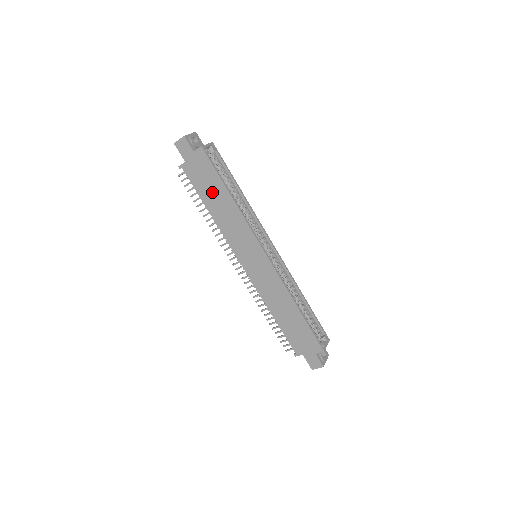
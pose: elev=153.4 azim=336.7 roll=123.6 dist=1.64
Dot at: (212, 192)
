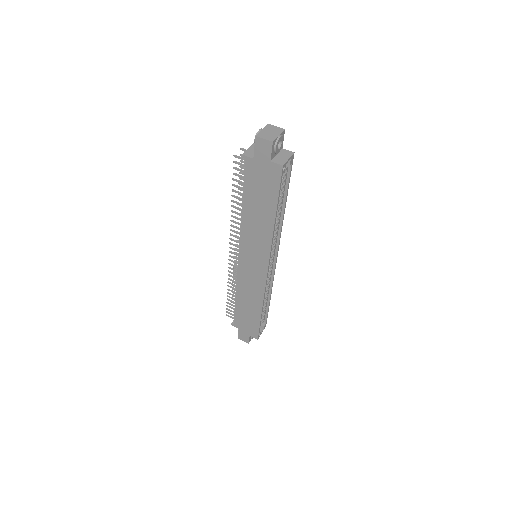
Dot at: (259, 200)
